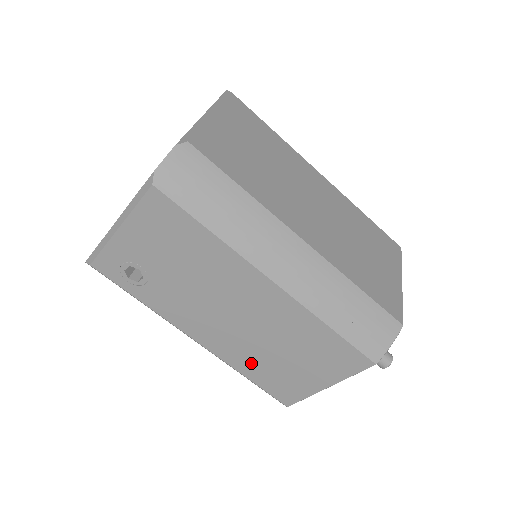
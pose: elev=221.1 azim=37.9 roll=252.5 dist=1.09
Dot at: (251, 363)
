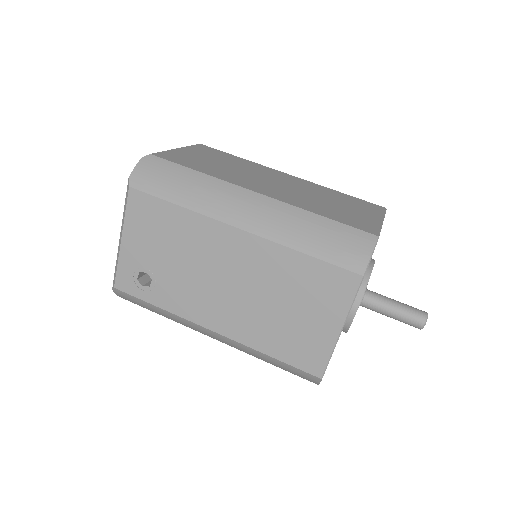
Dot at: (265, 334)
